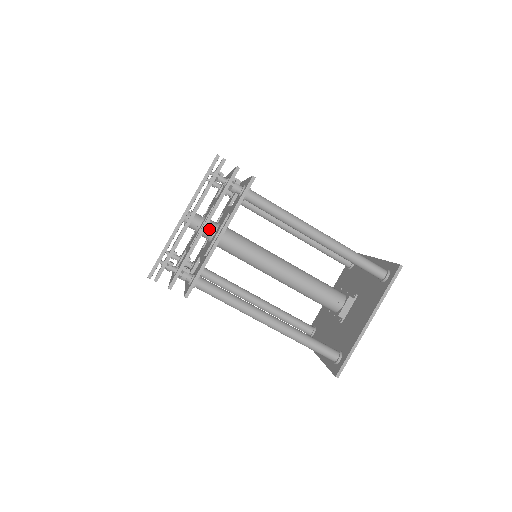
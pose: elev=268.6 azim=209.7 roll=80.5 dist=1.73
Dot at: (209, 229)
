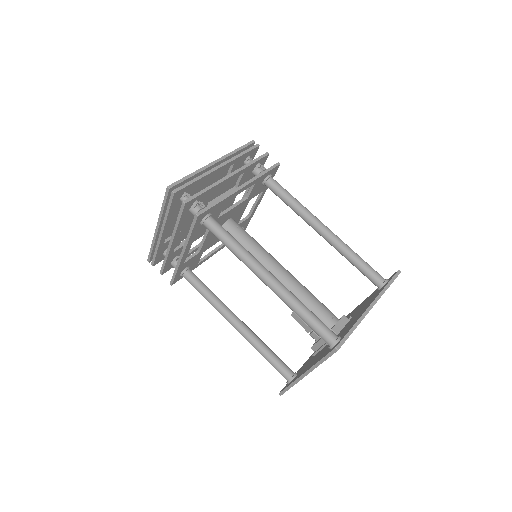
Dot at: occluded
